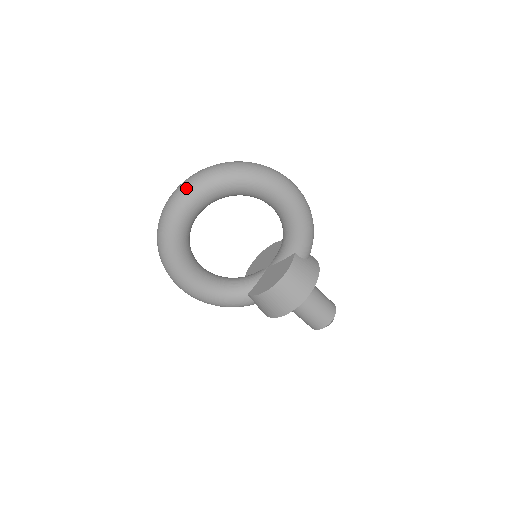
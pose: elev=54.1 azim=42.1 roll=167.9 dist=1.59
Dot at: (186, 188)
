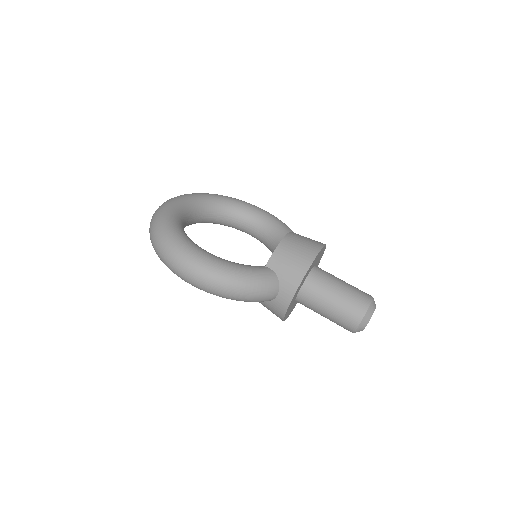
Dot at: occluded
